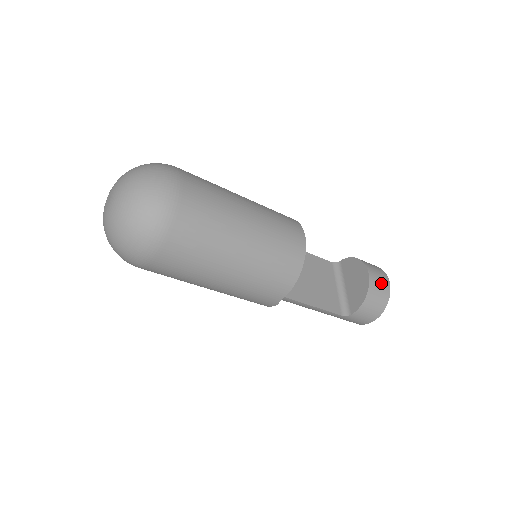
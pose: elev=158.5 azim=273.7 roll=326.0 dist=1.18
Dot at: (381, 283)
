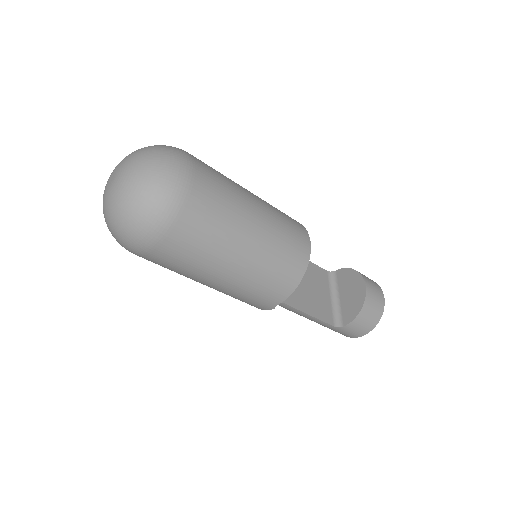
Dot at: (376, 297)
